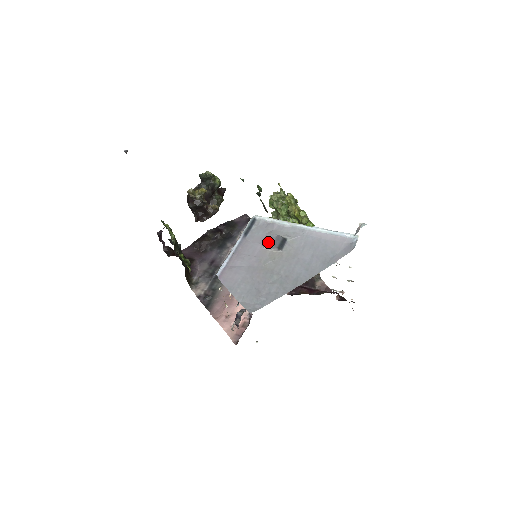
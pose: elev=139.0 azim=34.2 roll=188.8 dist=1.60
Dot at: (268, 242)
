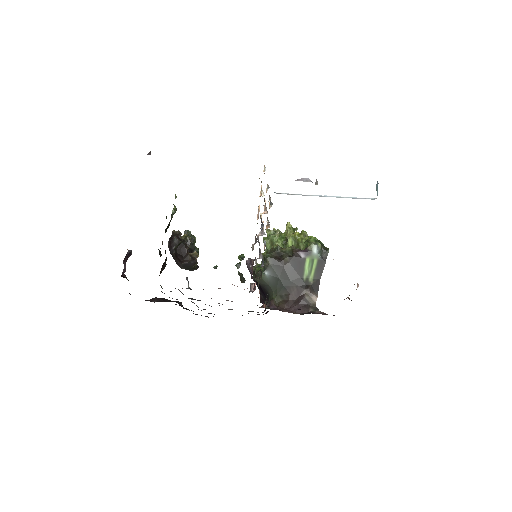
Dot at: (300, 180)
